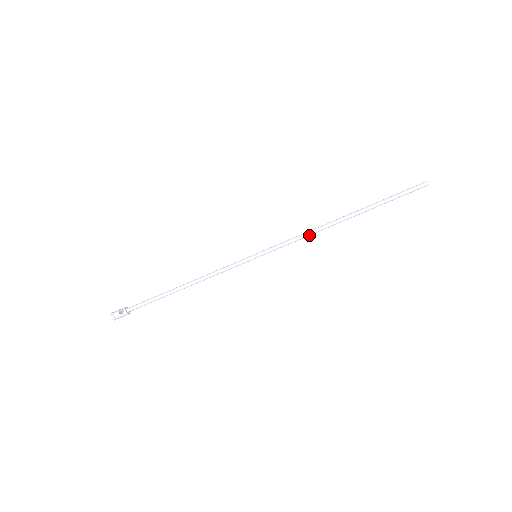
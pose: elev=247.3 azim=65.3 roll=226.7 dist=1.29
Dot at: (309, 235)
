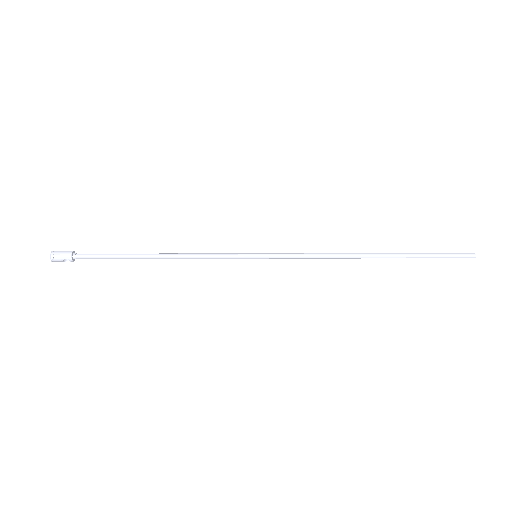
Dot at: (325, 257)
